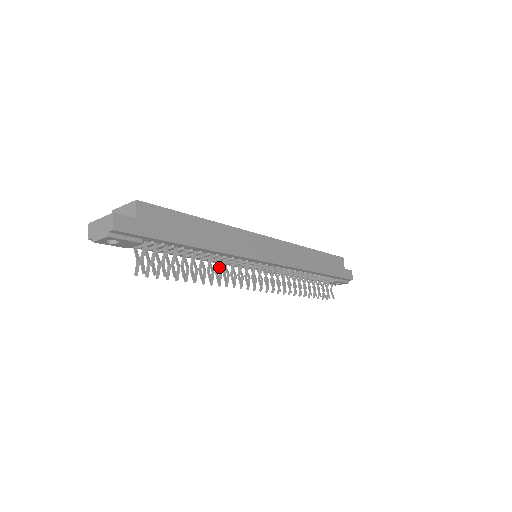
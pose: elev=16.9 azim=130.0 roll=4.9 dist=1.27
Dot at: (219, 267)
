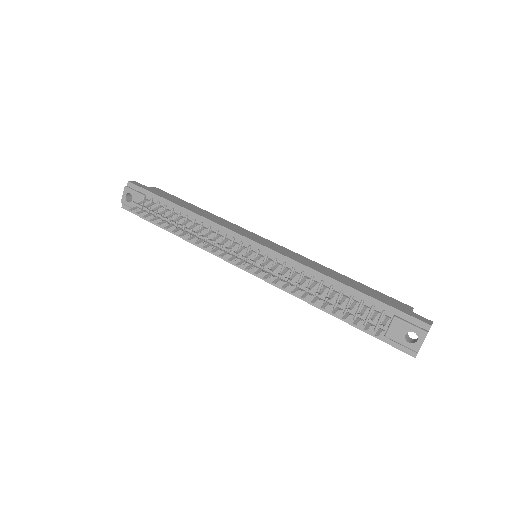
Dot at: (206, 242)
